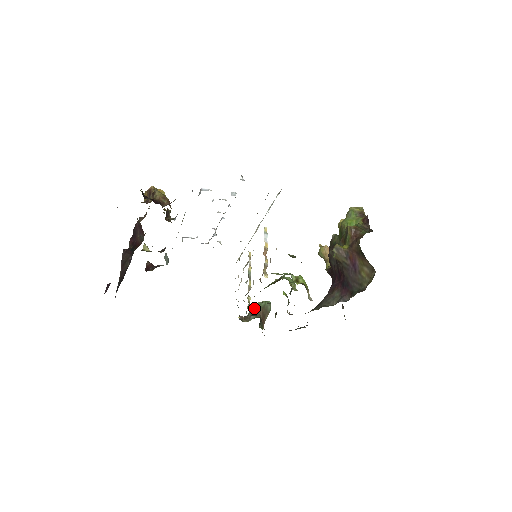
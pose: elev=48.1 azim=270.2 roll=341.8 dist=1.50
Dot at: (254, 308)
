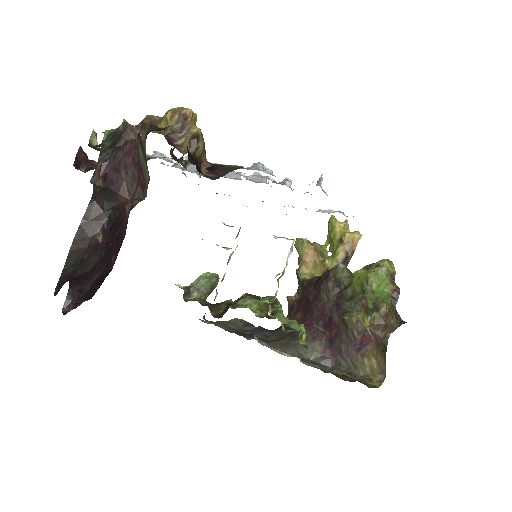
Dot at: (201, 281)
